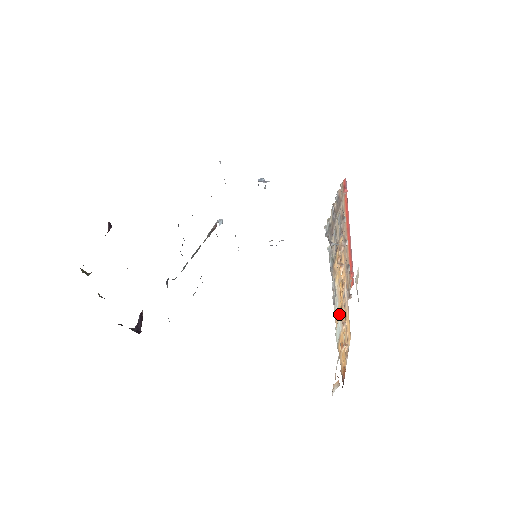
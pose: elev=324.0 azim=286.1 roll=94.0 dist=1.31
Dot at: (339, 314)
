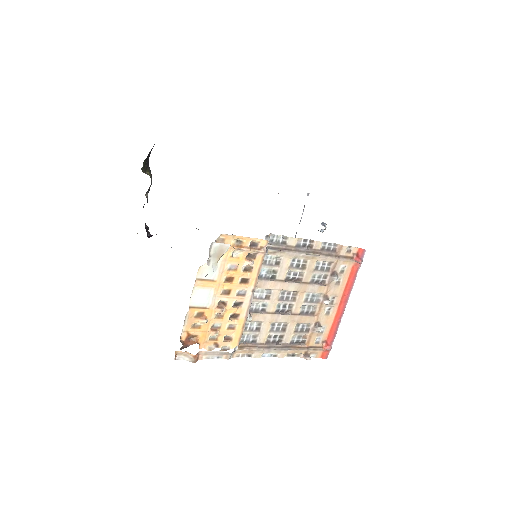
Dot at: (214, 287)
